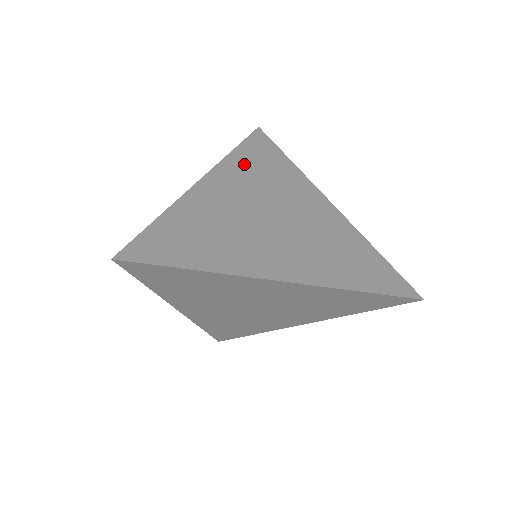
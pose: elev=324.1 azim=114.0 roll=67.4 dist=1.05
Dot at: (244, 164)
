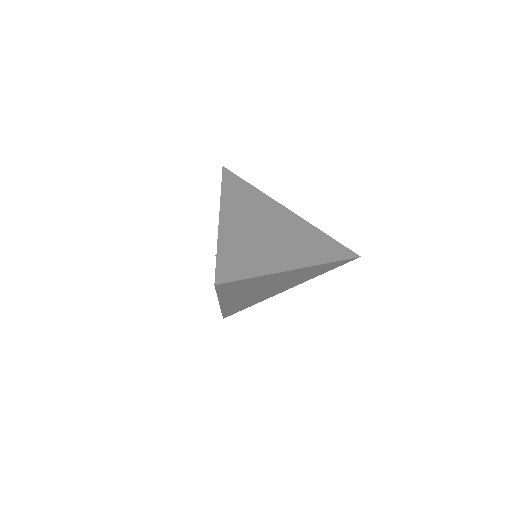
Dot at: (233, 198)
